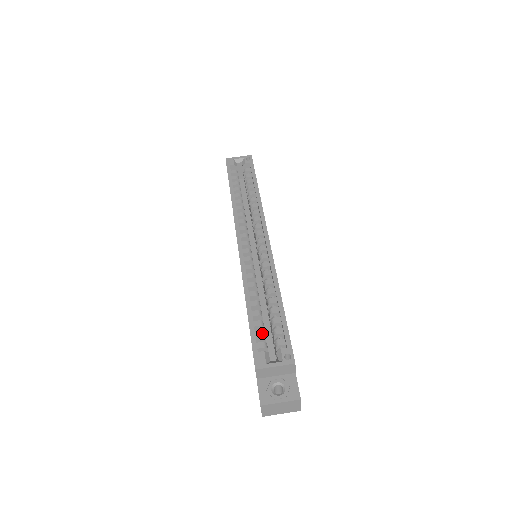
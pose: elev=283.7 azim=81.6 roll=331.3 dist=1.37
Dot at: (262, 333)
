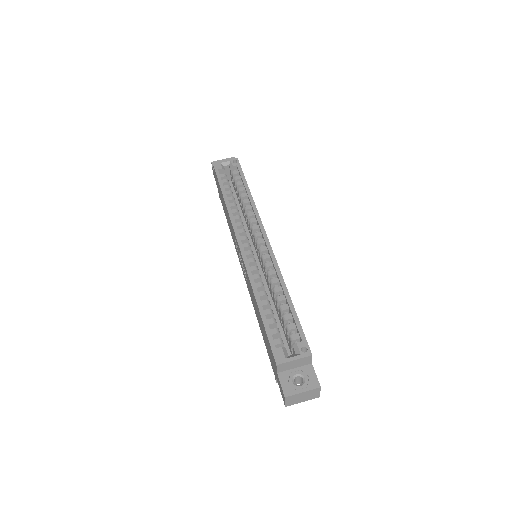
Dot at: (276, 330)
